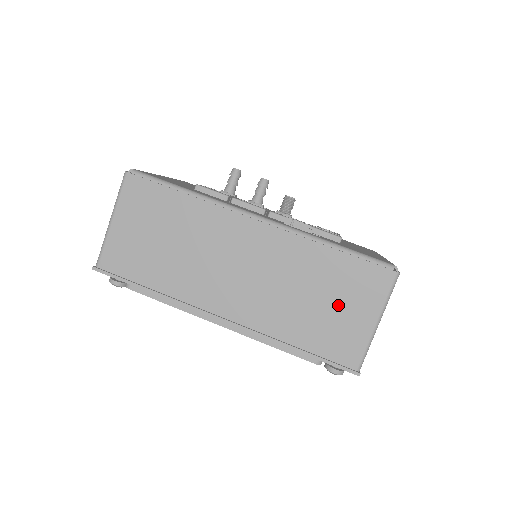
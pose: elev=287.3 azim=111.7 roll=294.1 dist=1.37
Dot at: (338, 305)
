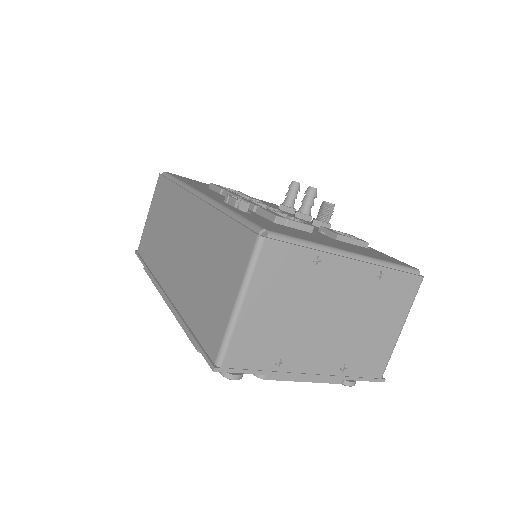
Dot at: (217, 279)
